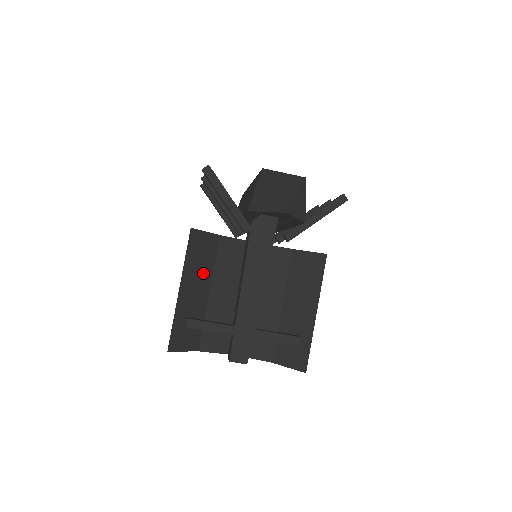
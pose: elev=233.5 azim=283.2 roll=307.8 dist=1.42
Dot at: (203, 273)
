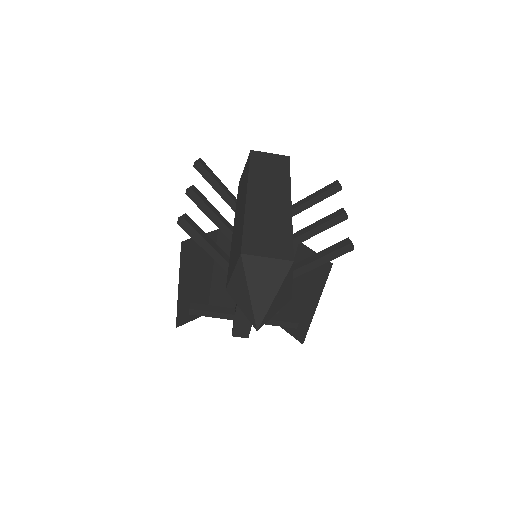
Dot at: (202, 266)
